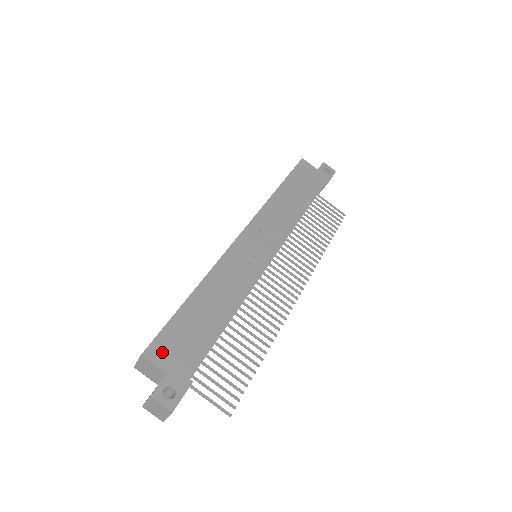
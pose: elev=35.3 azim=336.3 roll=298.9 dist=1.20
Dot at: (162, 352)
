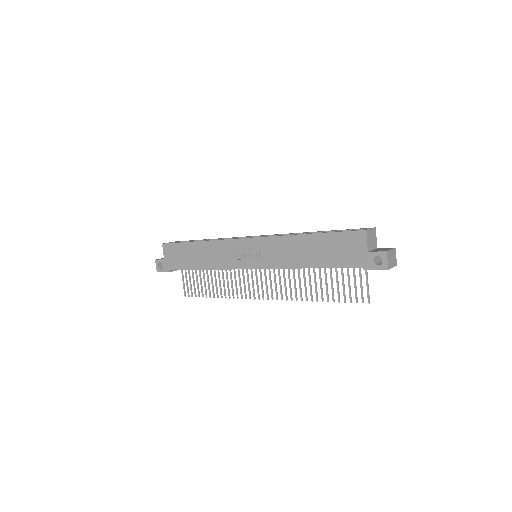
Dot at: (168, 251)
